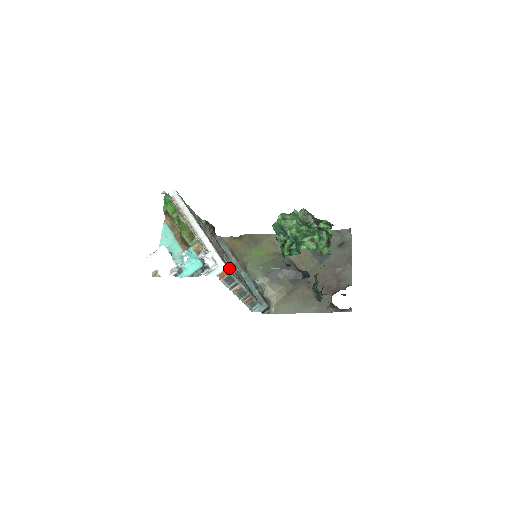
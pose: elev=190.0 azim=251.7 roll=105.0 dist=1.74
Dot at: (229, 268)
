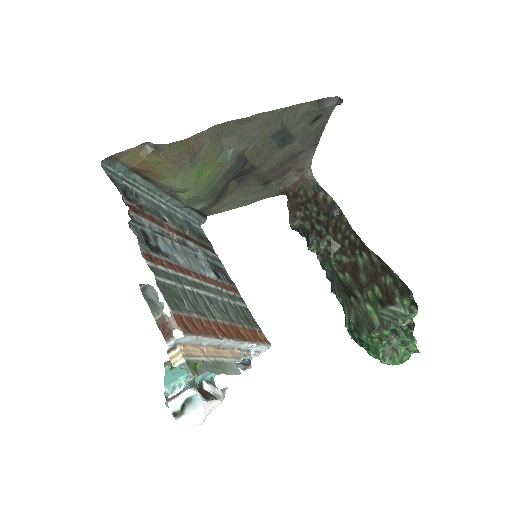
Dot at: (261, 330)
